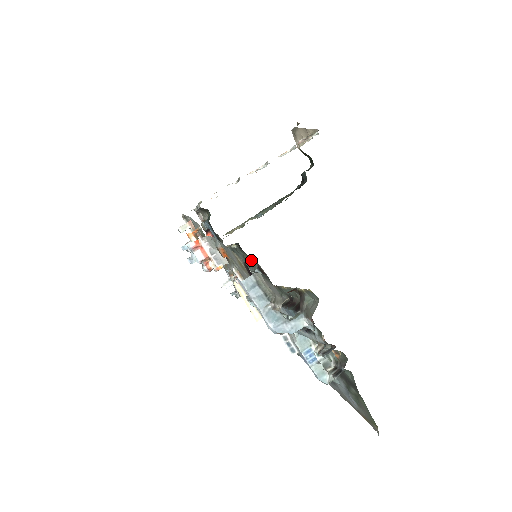
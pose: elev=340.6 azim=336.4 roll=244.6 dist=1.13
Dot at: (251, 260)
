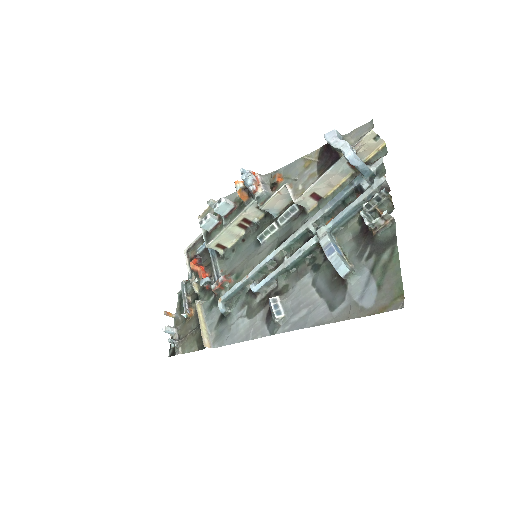
Dot at: (281, 214)
